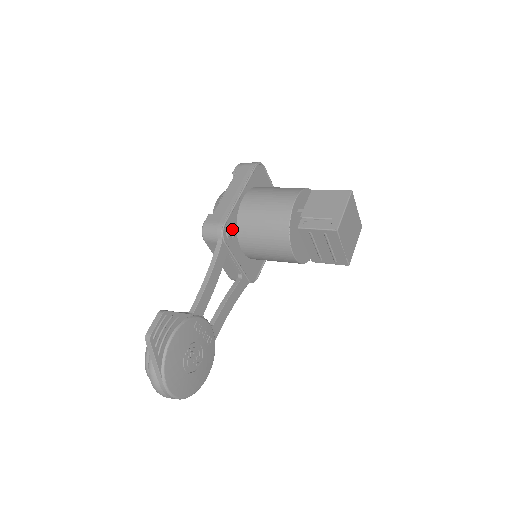
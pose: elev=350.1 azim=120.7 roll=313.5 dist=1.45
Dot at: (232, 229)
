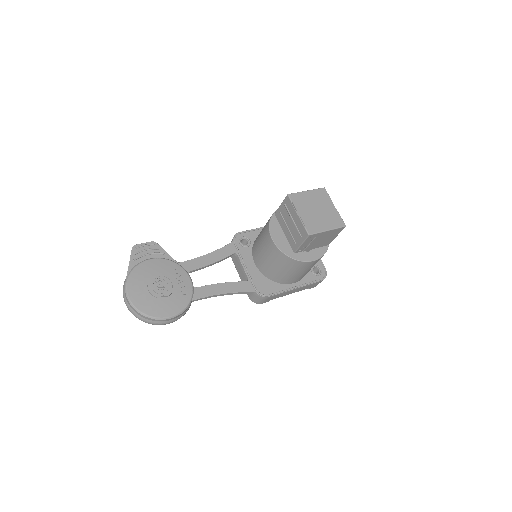
Dot at: (248, 242)
